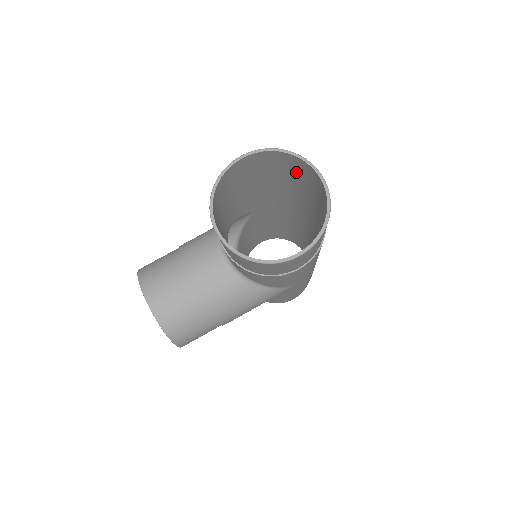
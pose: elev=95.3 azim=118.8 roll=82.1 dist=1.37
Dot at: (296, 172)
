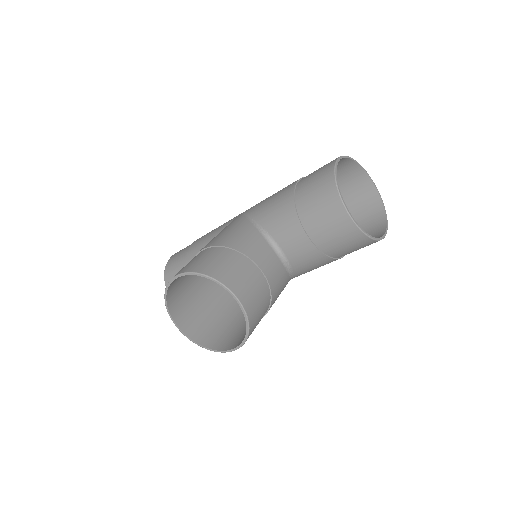
Dot at: occluded
